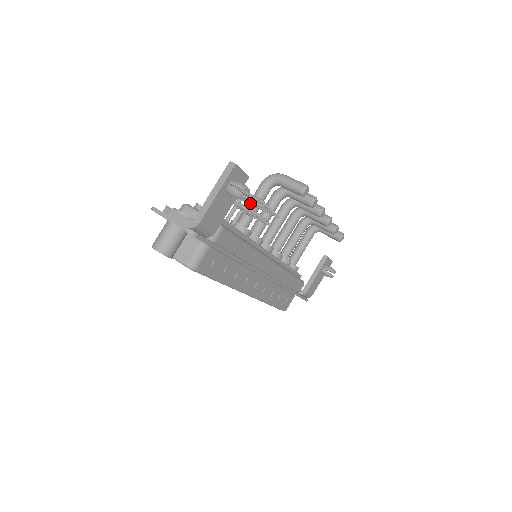
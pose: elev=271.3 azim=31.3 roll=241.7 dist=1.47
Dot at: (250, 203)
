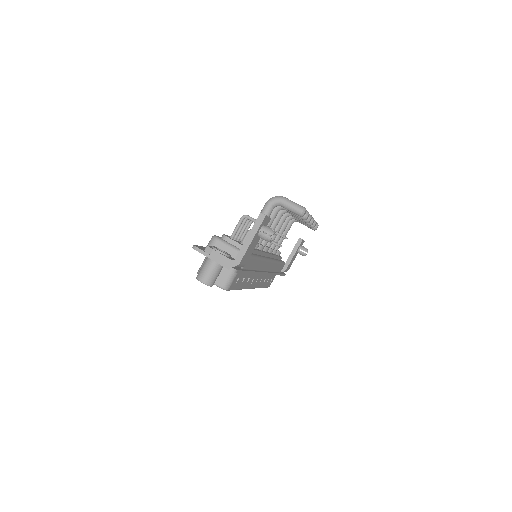
Dot at: occluded
